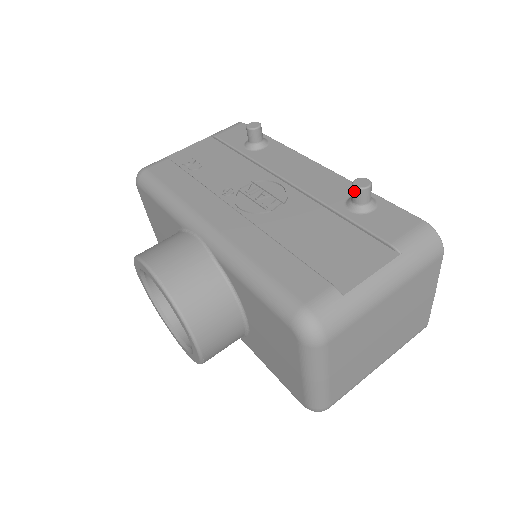
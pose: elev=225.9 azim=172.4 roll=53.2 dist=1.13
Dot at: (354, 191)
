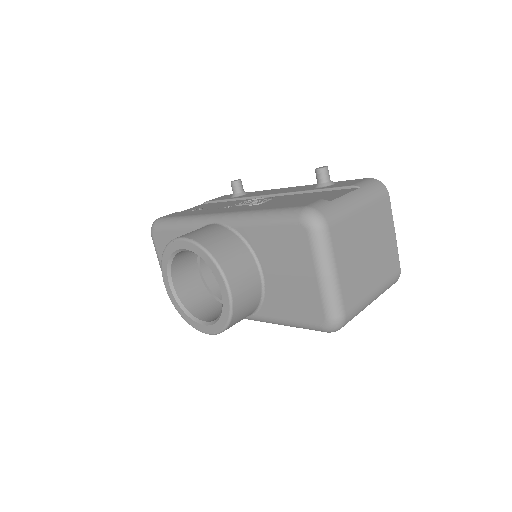
Dot at: (318, 173)
